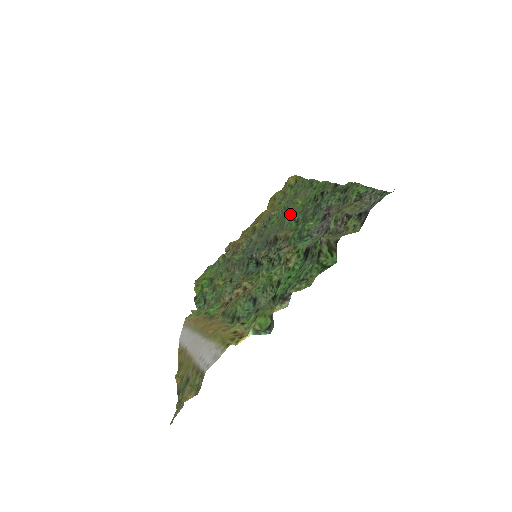
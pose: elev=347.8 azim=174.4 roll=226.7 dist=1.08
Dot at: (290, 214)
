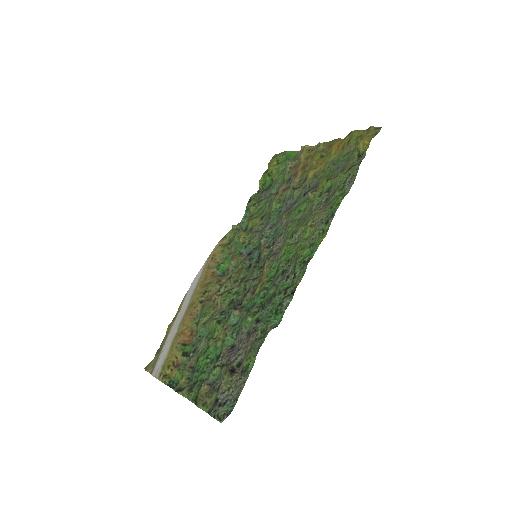
Dot at: (288, 247)
